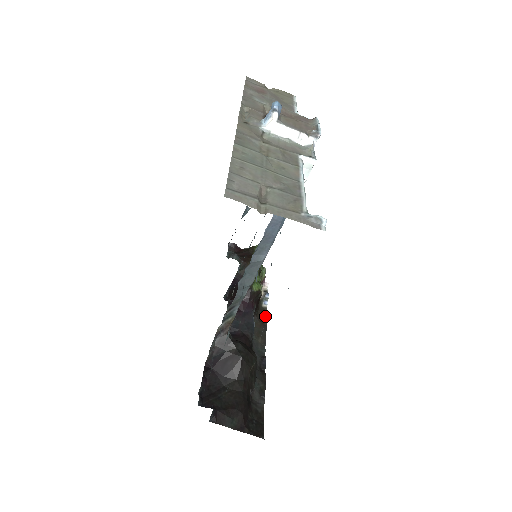
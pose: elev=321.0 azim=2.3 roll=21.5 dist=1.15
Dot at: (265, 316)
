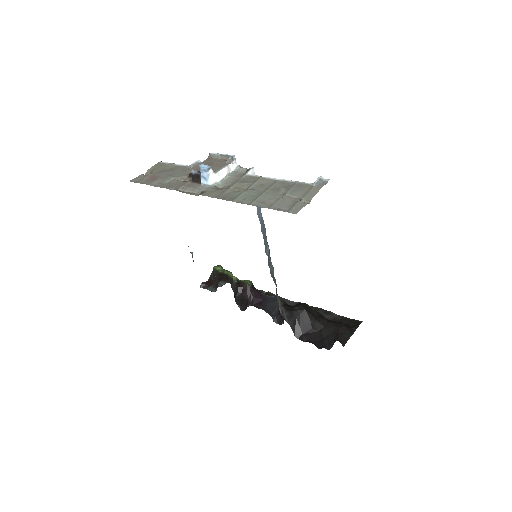
Dot at: (263, 292)
